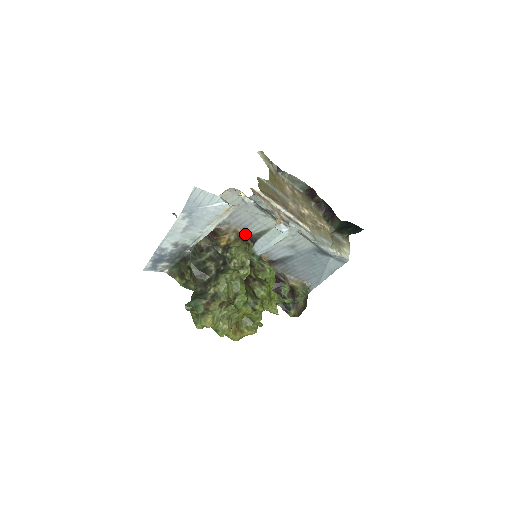
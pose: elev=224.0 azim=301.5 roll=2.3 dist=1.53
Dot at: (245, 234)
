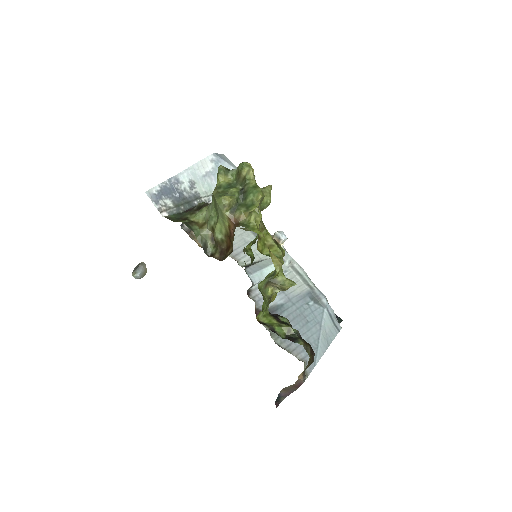
Dot at: occluded
